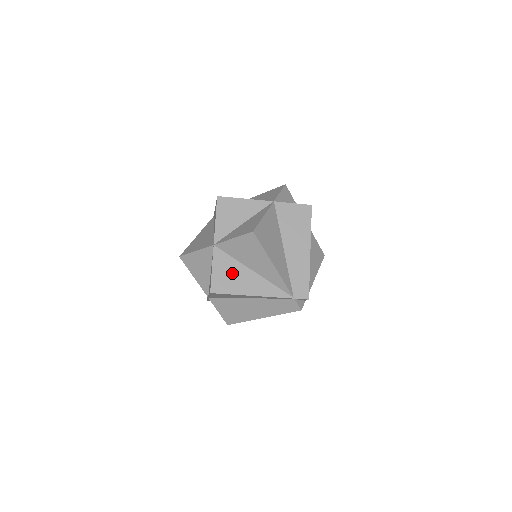
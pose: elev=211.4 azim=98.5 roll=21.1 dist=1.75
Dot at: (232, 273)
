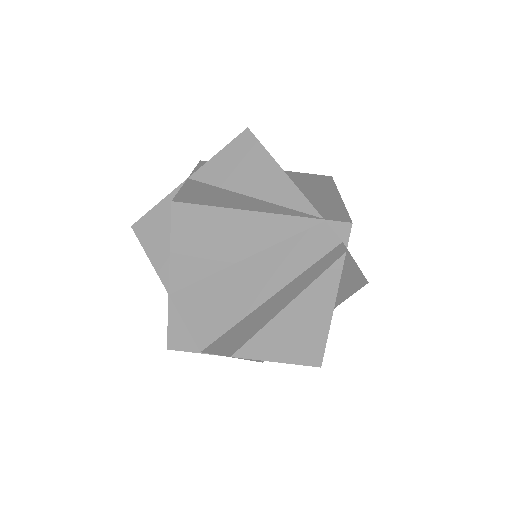
Dot at: (213, 194)
